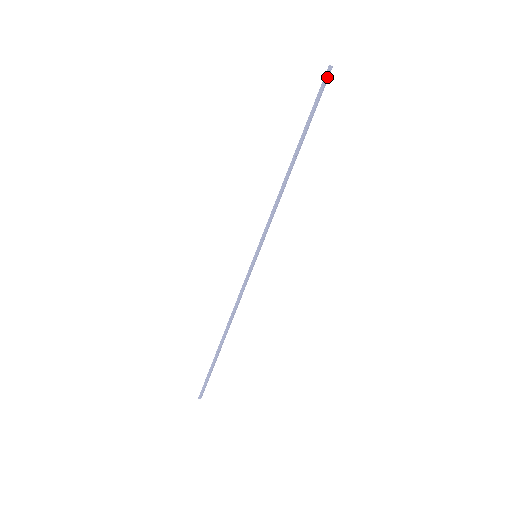
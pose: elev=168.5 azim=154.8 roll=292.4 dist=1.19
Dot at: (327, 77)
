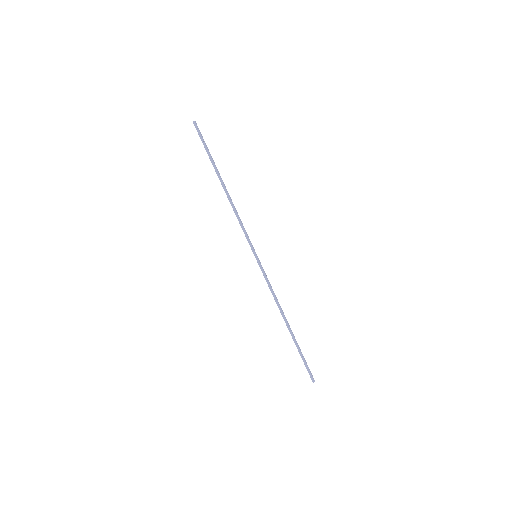
Dot at: (197, 128)
